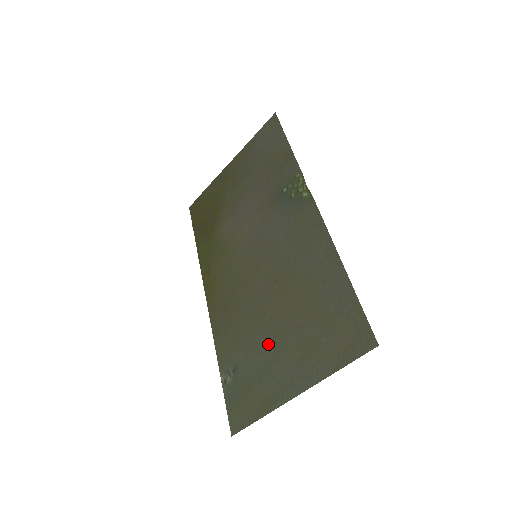
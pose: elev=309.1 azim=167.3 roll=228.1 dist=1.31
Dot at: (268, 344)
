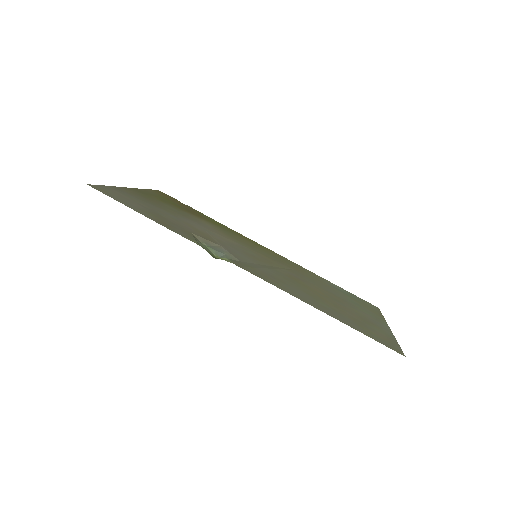
Dot at: (338, 298)
